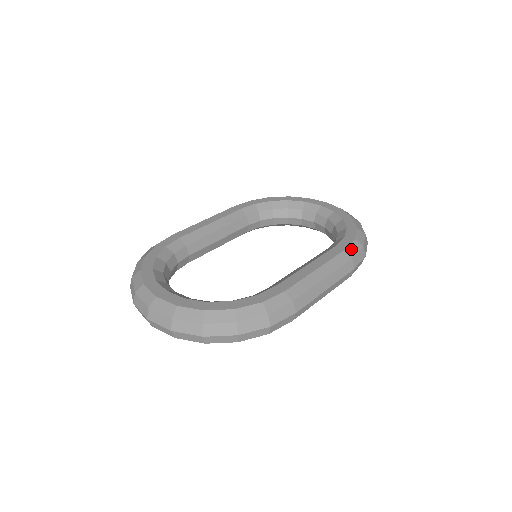
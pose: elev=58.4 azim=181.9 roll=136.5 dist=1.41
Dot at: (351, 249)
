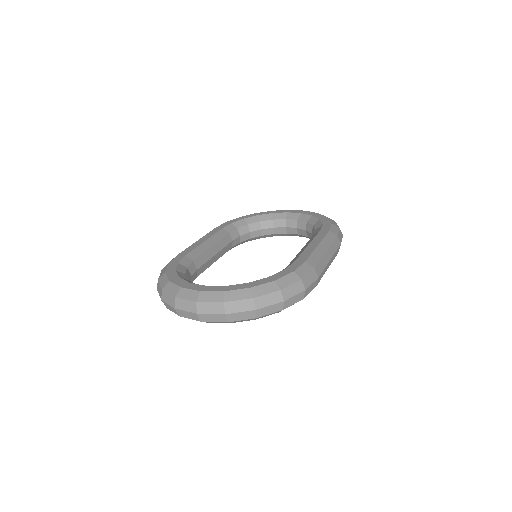
Dot at: (333, 230)
